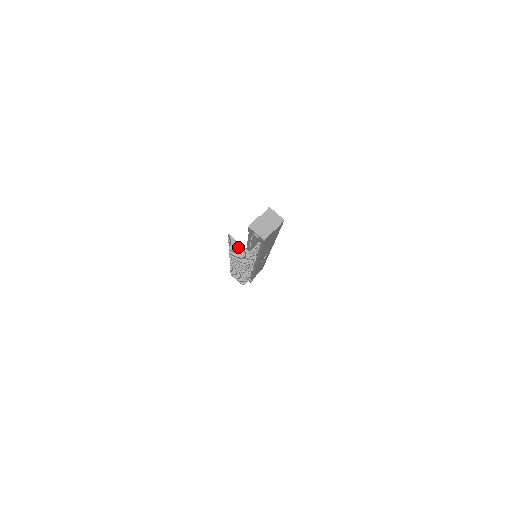
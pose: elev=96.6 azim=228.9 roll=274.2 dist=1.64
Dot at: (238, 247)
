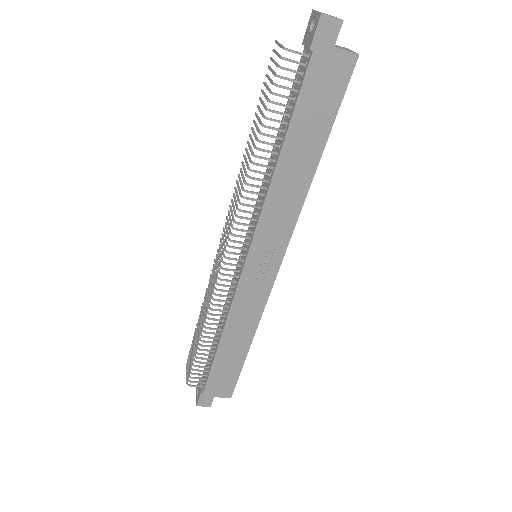
Dot at: (271, 71)
